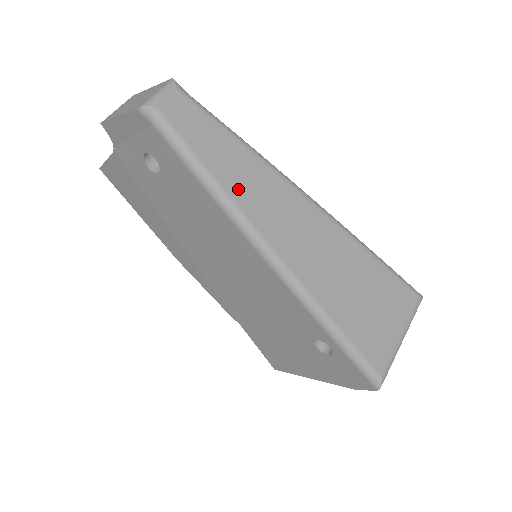
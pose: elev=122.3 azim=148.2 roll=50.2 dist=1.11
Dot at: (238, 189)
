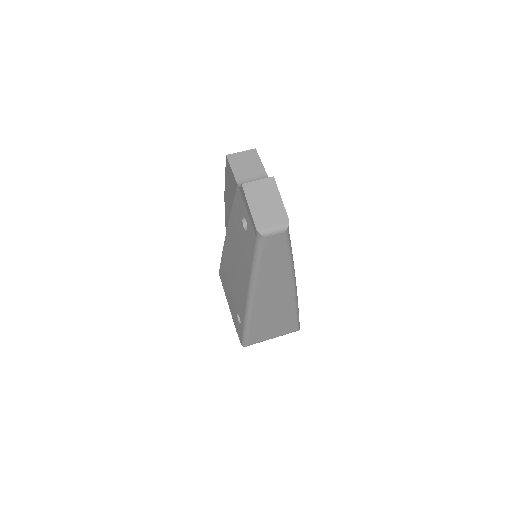
Dot at: (265, 276)
